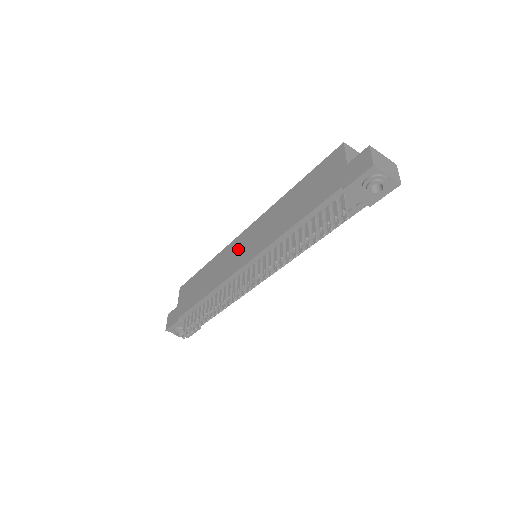
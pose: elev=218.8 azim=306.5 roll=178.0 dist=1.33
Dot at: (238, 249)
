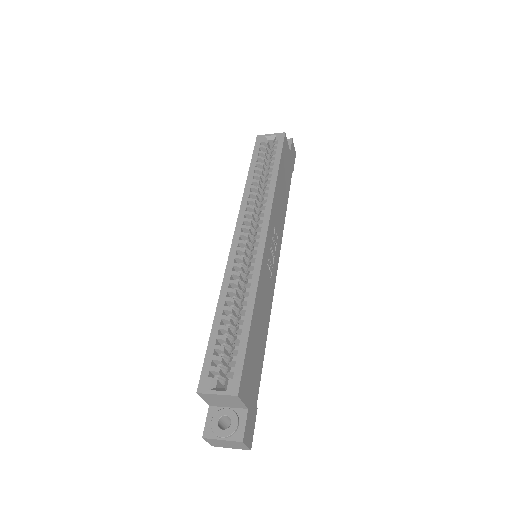
Dot at: occluded
